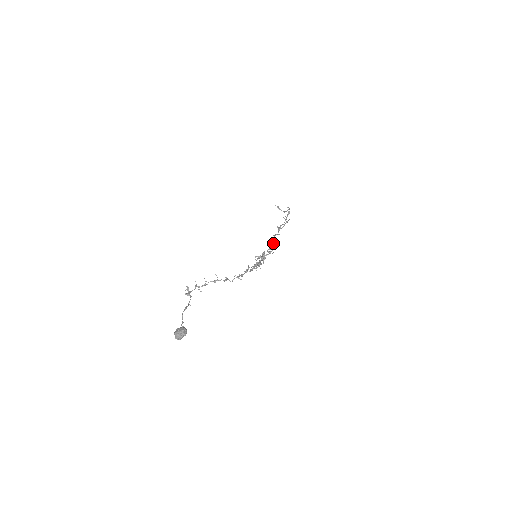
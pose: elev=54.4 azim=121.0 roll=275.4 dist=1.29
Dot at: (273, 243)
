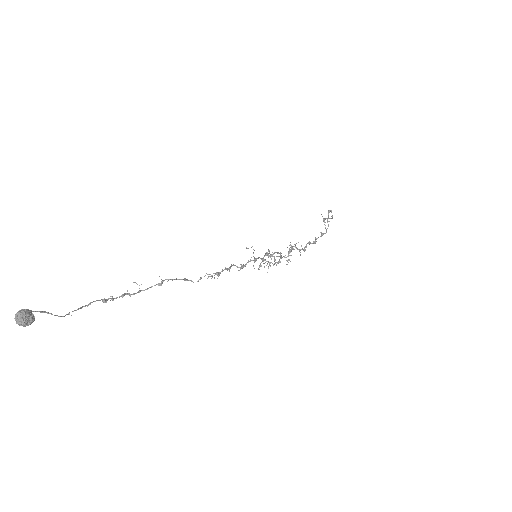
Dot at: (306, 245)
